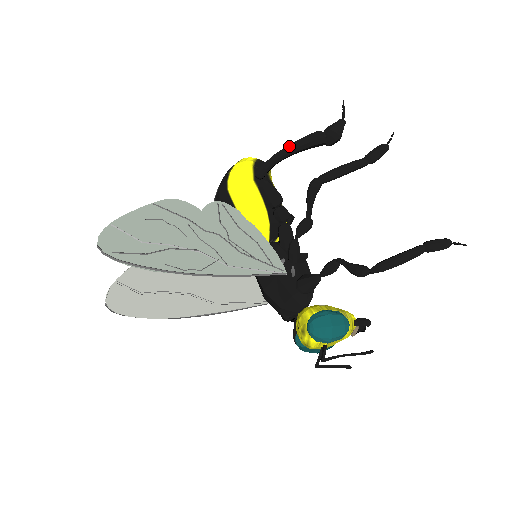
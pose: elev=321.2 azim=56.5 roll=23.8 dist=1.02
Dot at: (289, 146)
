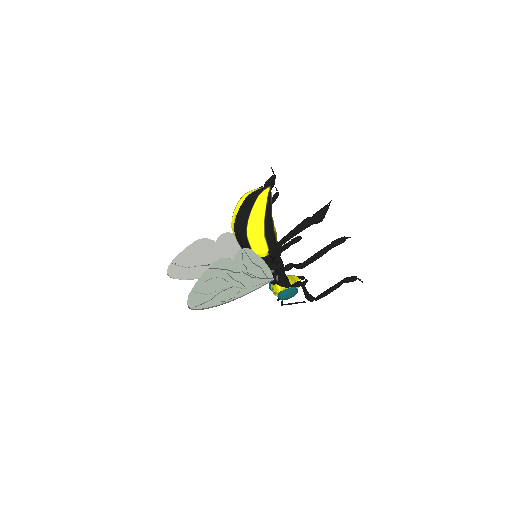
Dot at: (291, 236)
